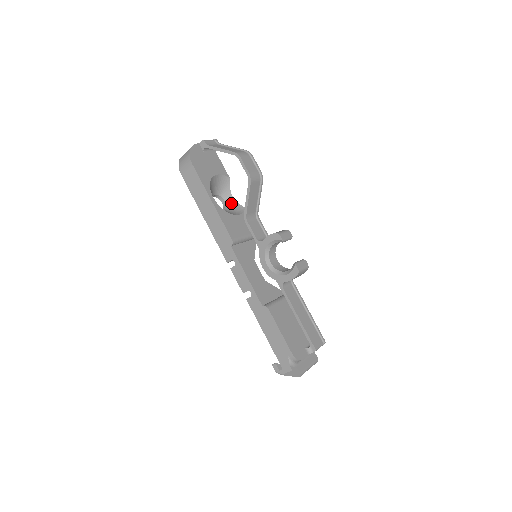
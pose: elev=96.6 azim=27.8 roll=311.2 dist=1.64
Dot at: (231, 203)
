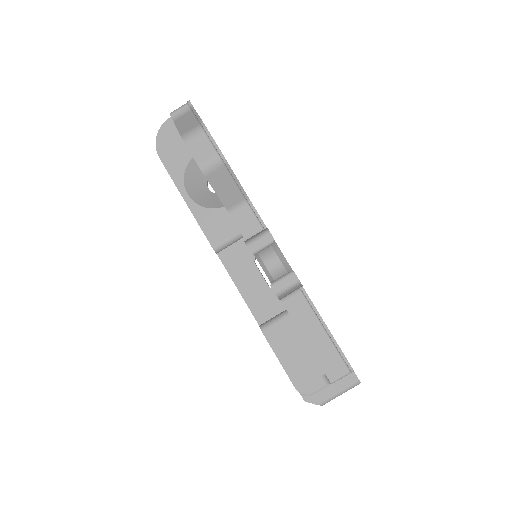
Dot at: occluded
